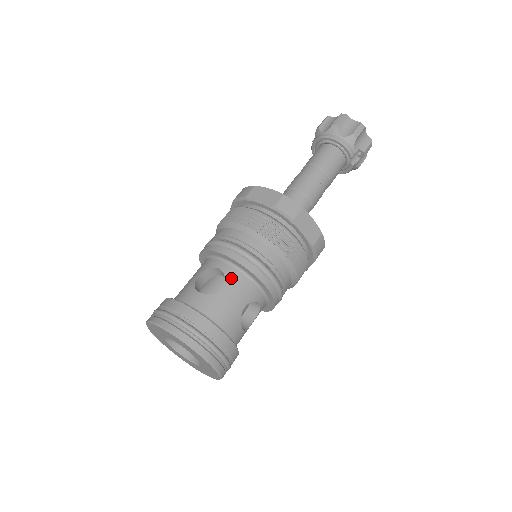
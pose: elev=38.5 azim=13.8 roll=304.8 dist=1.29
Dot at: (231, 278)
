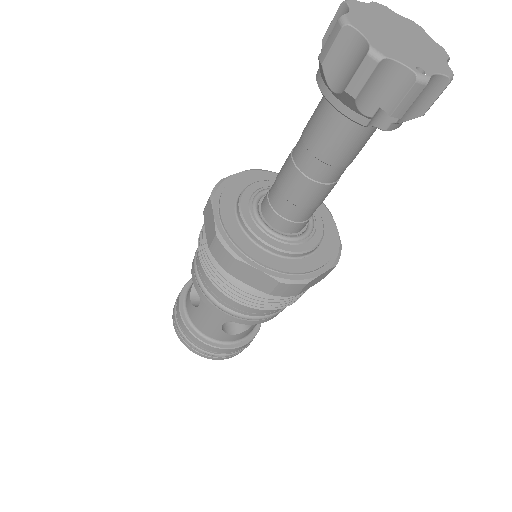
Dot at: occluded
